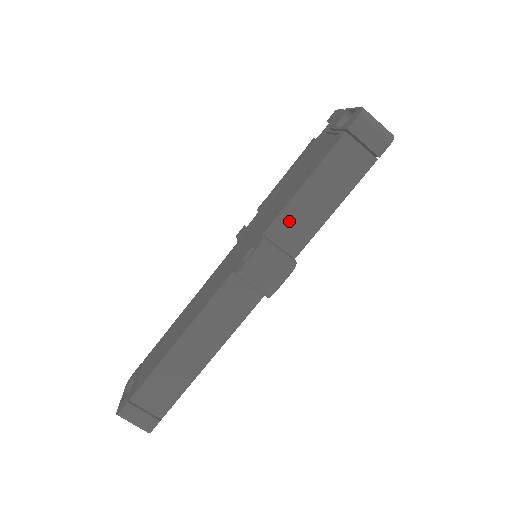
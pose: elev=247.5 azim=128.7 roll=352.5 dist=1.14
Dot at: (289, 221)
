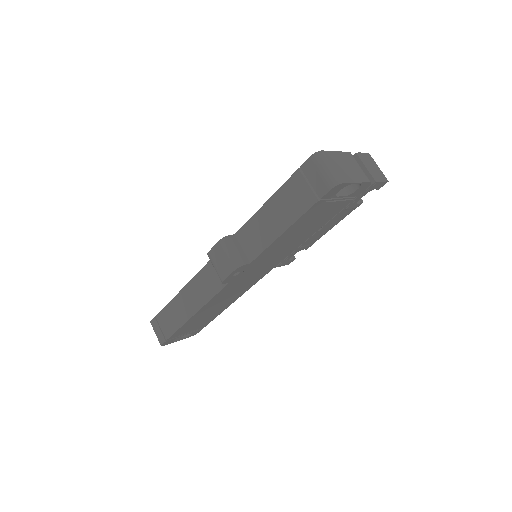
Dot at: (251, 231)
